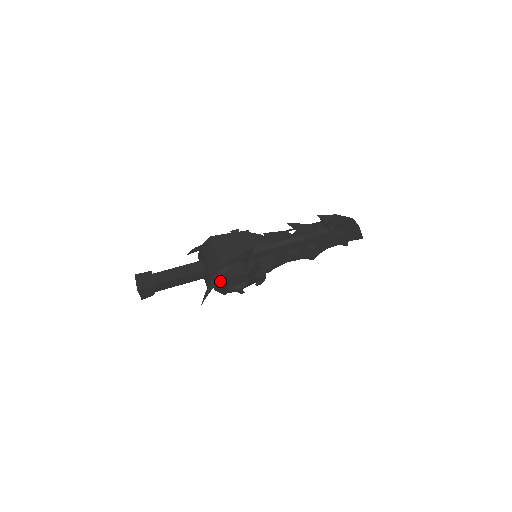
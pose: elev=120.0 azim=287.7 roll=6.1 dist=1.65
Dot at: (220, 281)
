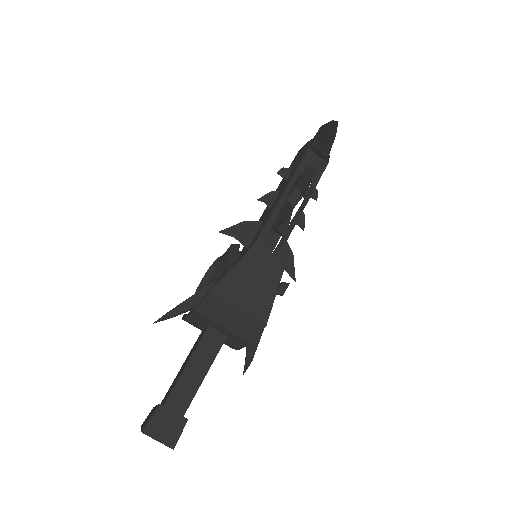
Dot at: occluded
